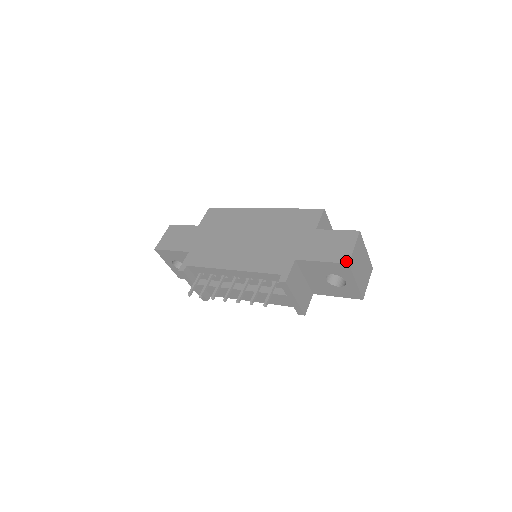
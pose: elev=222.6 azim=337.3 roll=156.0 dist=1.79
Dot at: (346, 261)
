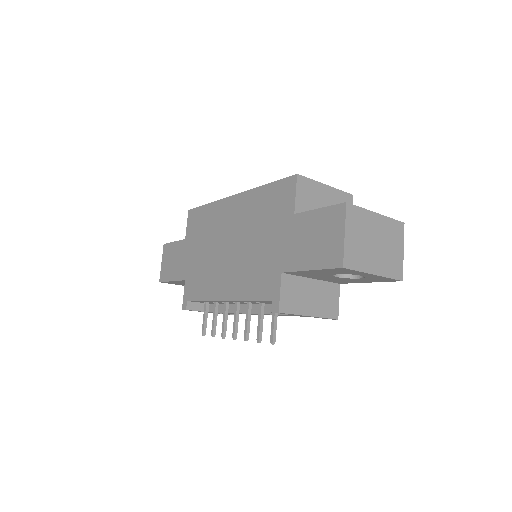
Dot at: (339, 264)
